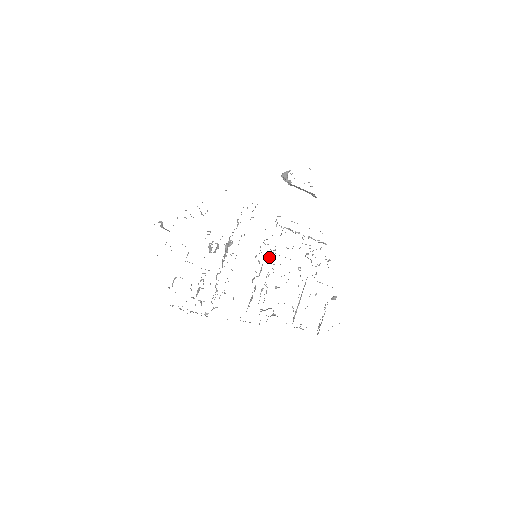
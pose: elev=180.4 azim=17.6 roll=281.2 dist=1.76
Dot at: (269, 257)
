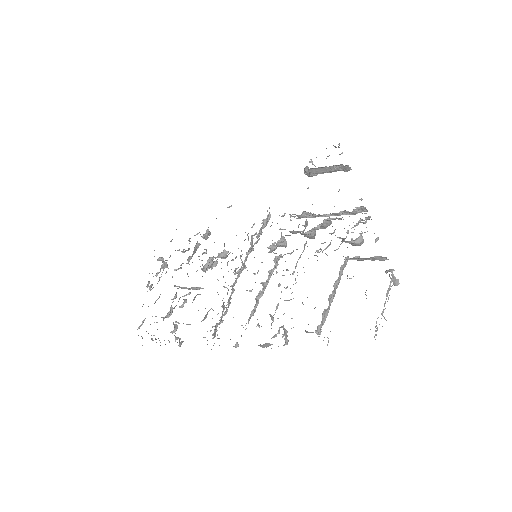
Dot at: (276, 253)
